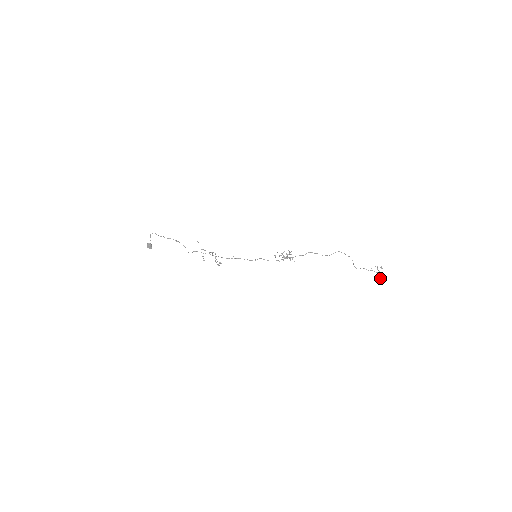
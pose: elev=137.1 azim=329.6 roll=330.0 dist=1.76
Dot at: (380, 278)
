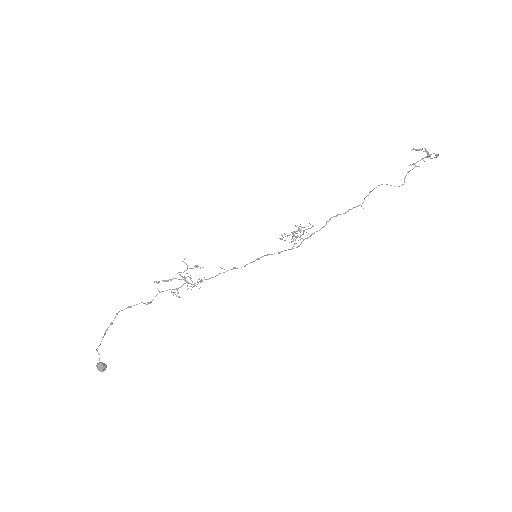
Dot at: occluded
